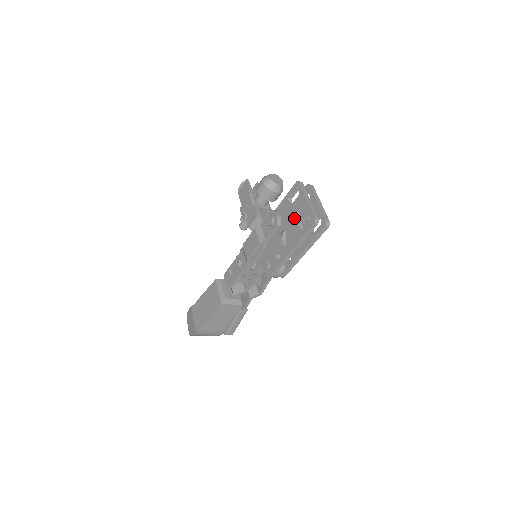
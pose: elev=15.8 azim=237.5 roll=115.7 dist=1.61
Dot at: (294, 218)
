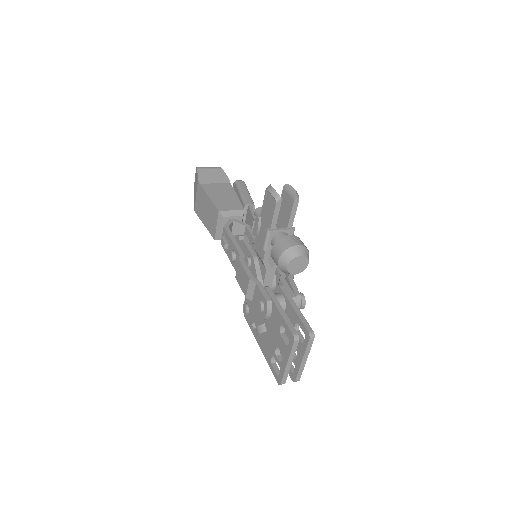
Dot at: (274, 345)
